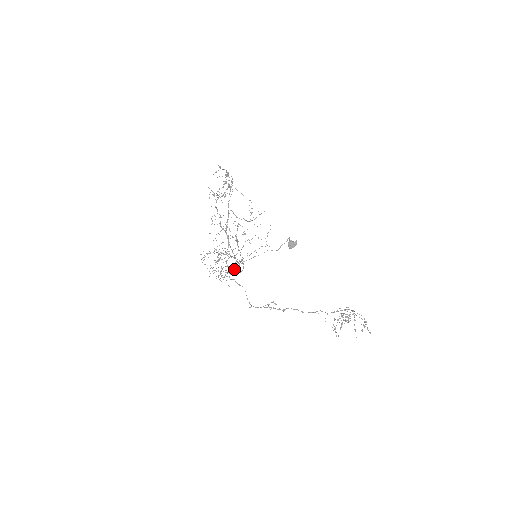
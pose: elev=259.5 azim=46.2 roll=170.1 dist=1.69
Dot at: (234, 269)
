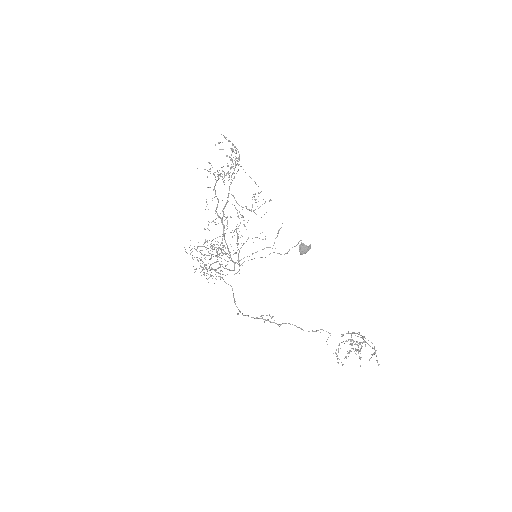
Dot at: (226, 268)
